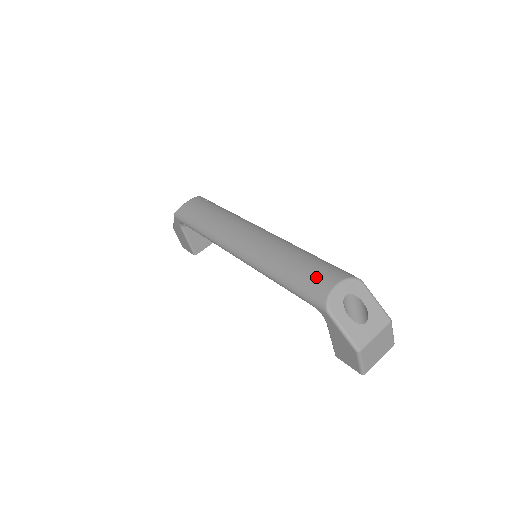
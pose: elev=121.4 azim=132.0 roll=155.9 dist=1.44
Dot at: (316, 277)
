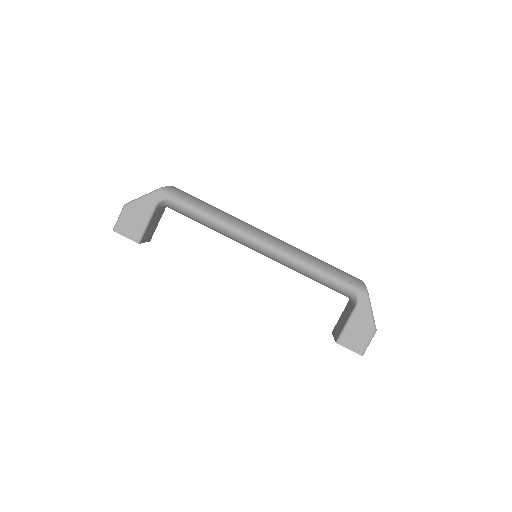
Dot at: (347, 274)
